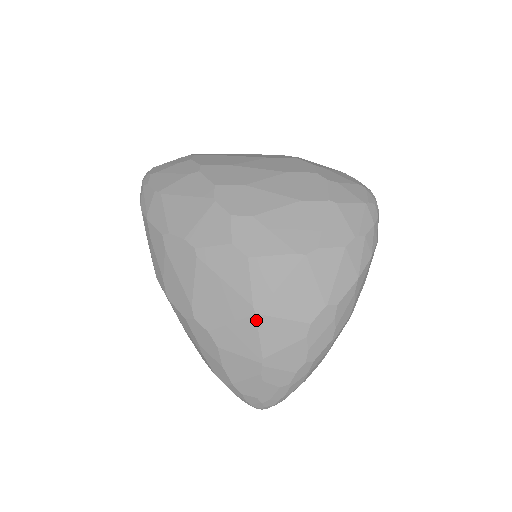
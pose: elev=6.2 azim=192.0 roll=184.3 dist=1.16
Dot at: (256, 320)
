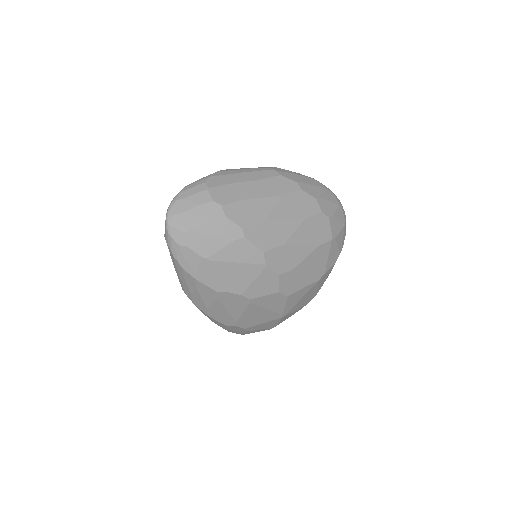
Dot at: occluded
